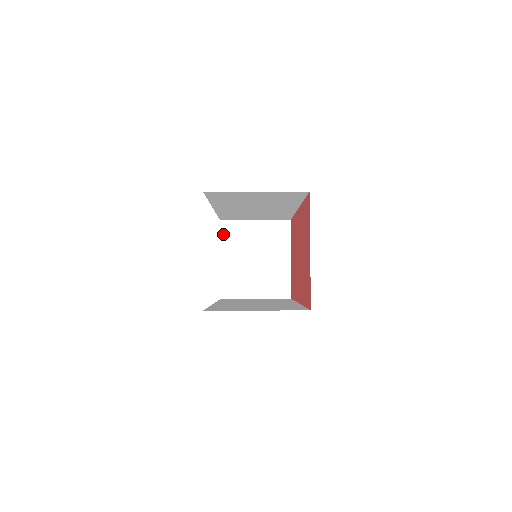
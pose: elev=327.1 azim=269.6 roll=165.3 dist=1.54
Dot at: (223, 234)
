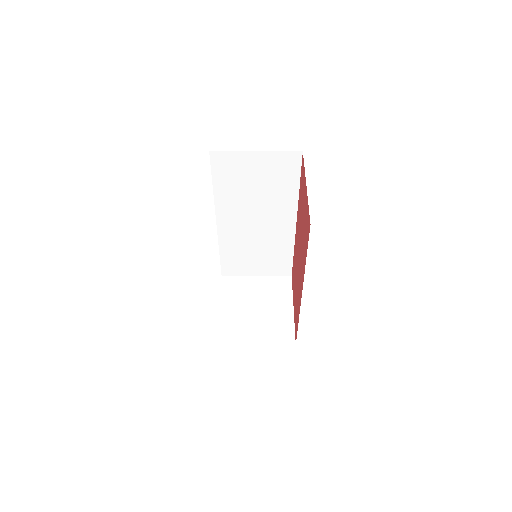
Dot at: (224, 287)
